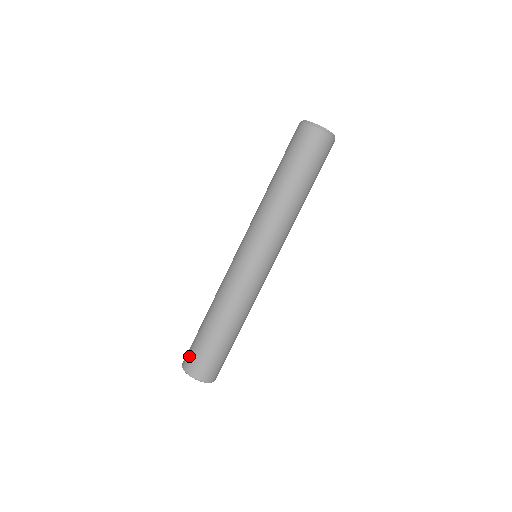
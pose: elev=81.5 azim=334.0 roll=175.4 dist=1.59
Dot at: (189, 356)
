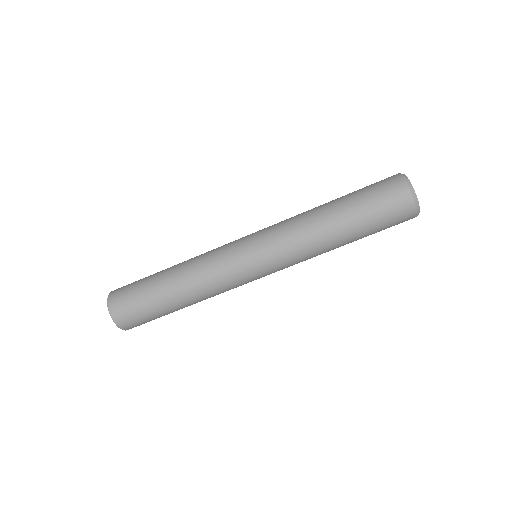
Dot at: occluded
